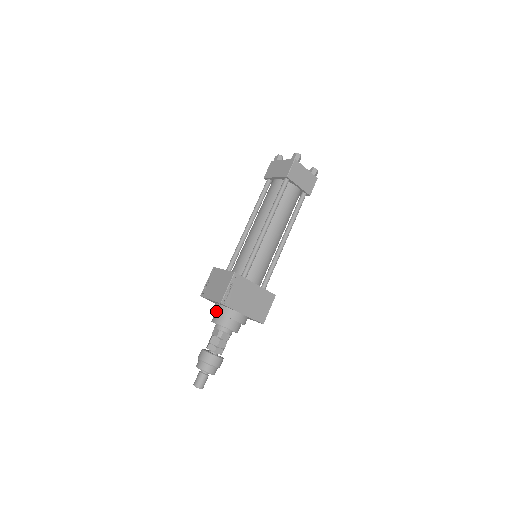
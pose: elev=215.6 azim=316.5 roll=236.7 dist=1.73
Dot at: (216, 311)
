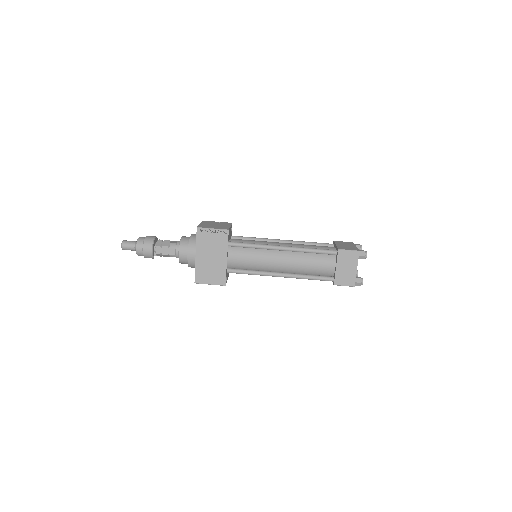
Dot at: (192, 234)
